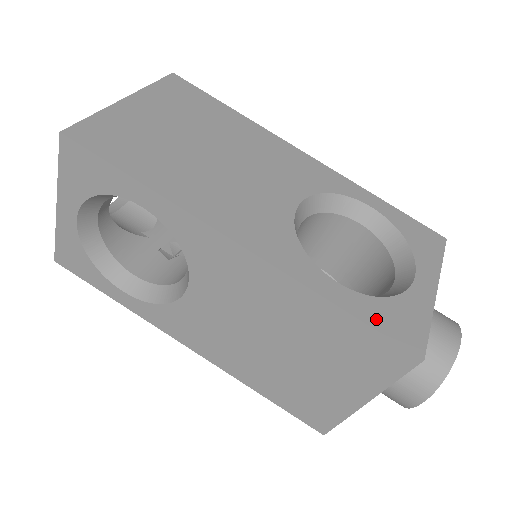
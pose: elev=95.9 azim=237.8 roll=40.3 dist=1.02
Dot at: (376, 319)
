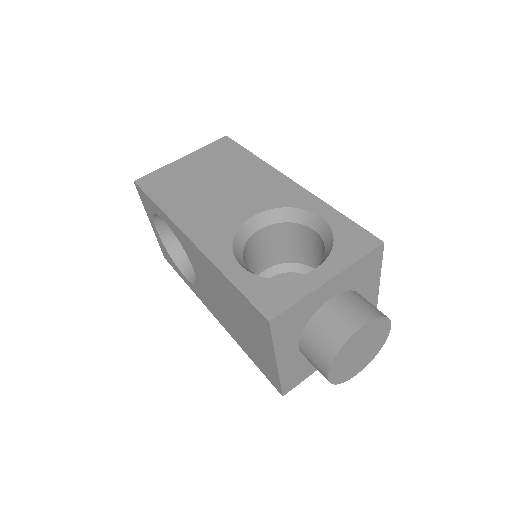
Dot at: (252, 291)
